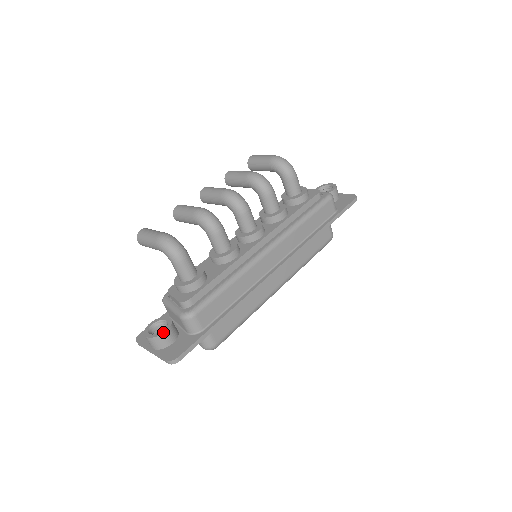
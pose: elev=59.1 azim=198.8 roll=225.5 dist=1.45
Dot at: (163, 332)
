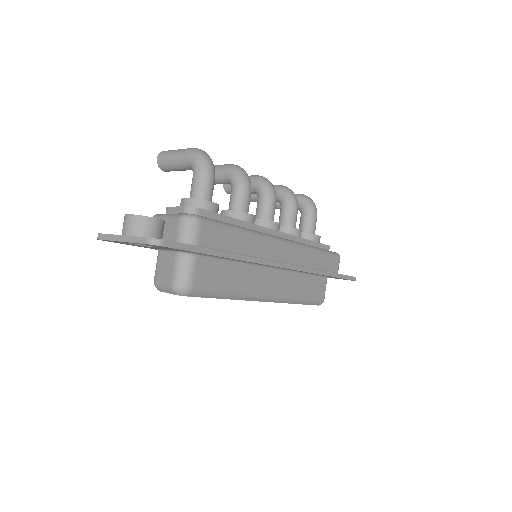
Dot at: occluded
